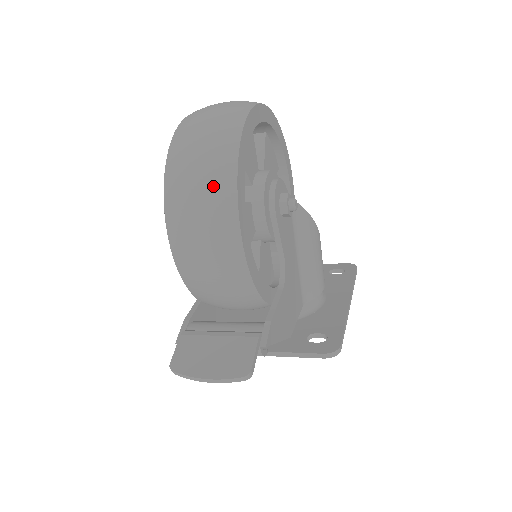
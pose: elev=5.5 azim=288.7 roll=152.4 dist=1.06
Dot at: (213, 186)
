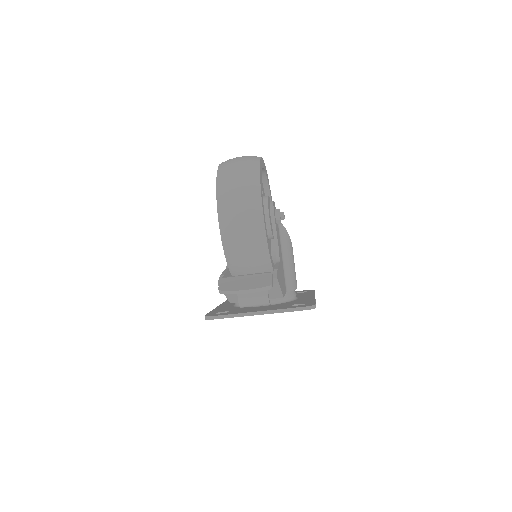
Dot at: (247, 185)
